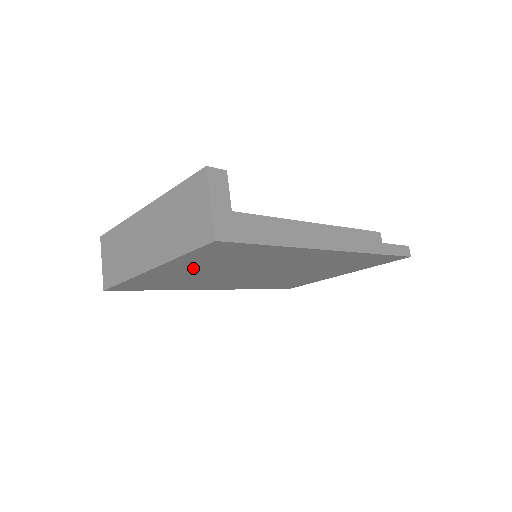
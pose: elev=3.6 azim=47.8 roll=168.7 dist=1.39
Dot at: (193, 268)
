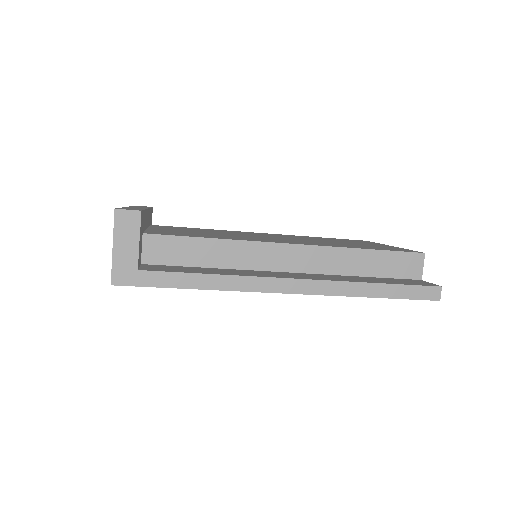
Dot at: occluded
